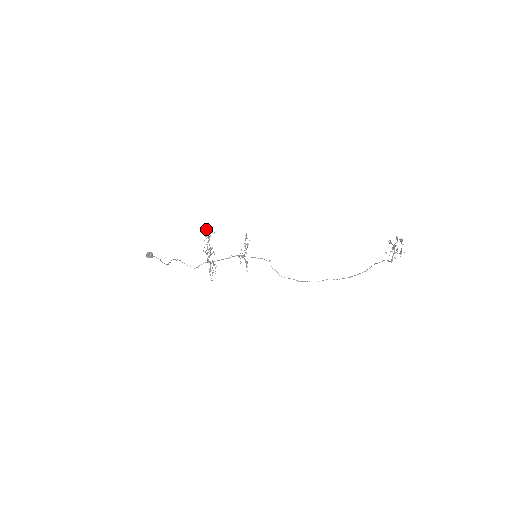
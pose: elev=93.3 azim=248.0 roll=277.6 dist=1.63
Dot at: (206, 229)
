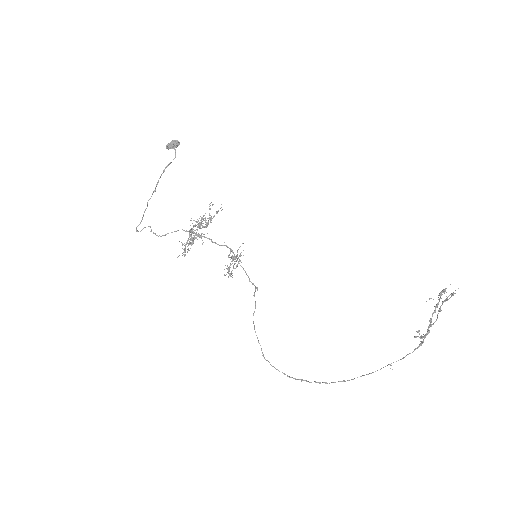
Dot at: occluded
